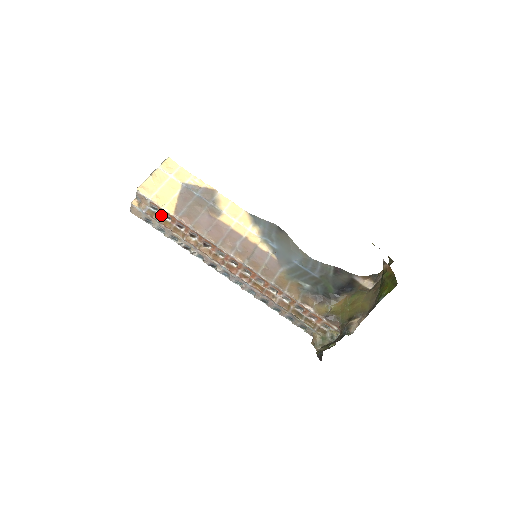
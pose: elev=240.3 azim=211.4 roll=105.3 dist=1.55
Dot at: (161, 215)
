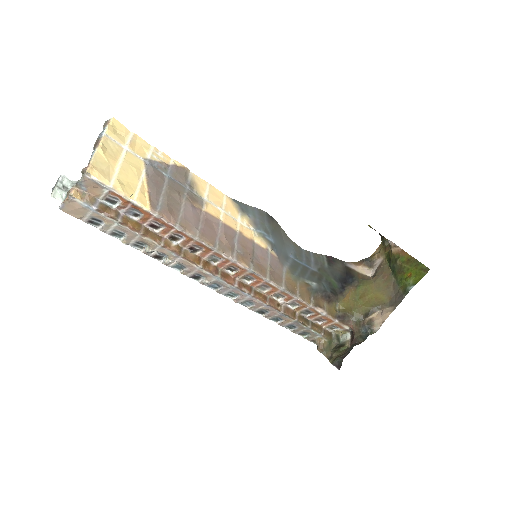
Dot at: (122, 211)
